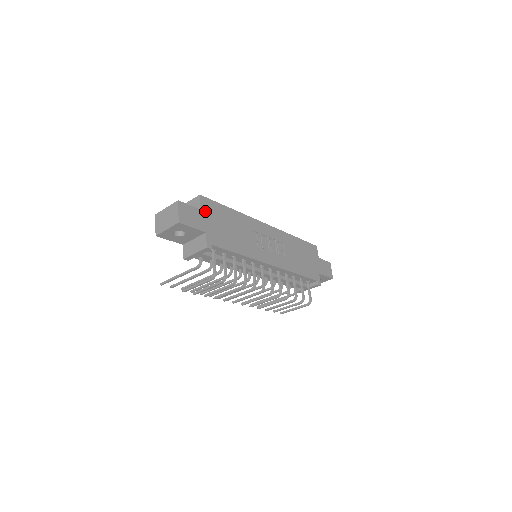
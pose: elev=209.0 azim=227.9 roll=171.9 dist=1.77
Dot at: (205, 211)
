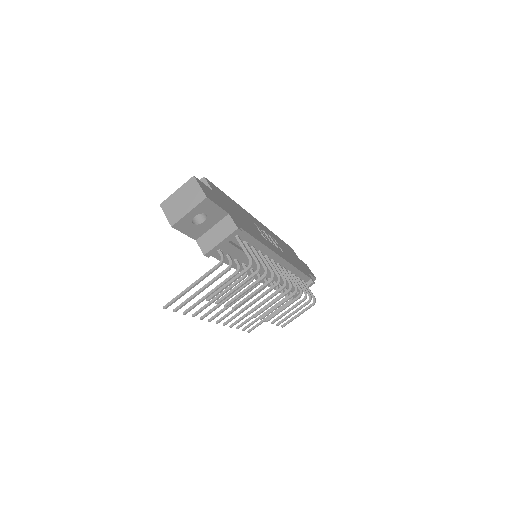
Dot at: (216, 193)
